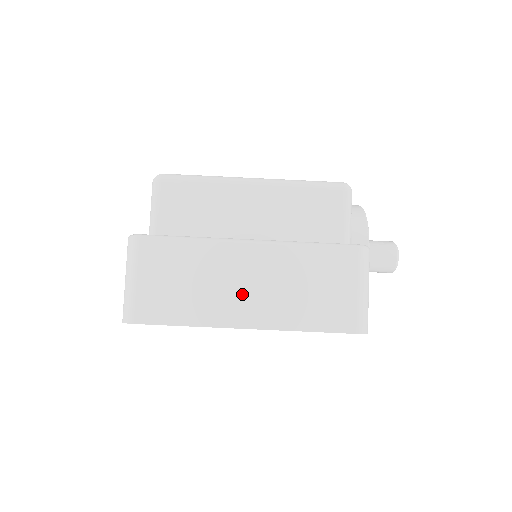
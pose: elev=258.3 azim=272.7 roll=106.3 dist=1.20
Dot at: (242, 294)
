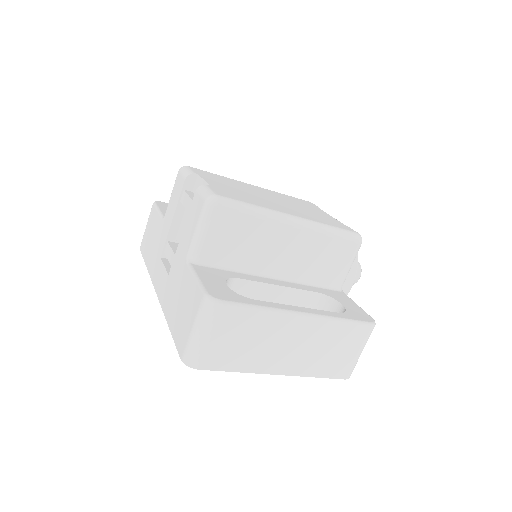
Dot at: (285, 352)
